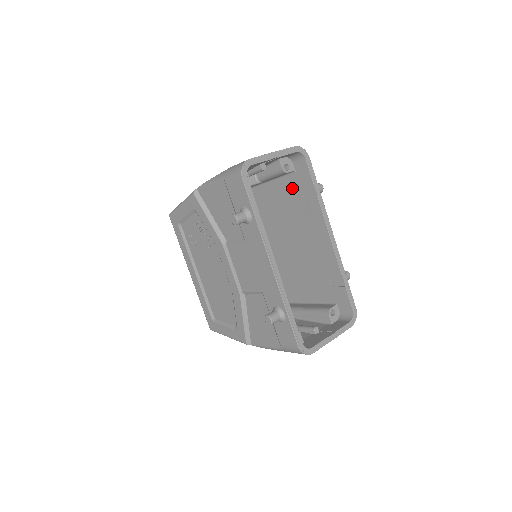
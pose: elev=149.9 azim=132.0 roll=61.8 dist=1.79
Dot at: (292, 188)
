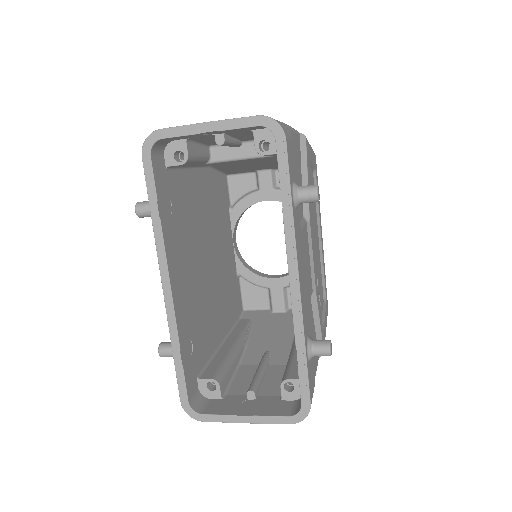
Dot at: occluded
